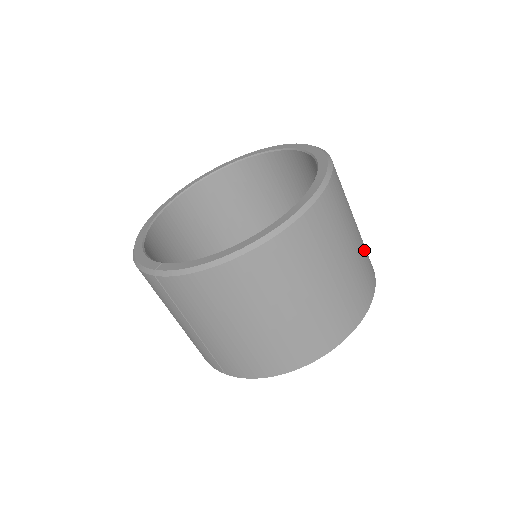
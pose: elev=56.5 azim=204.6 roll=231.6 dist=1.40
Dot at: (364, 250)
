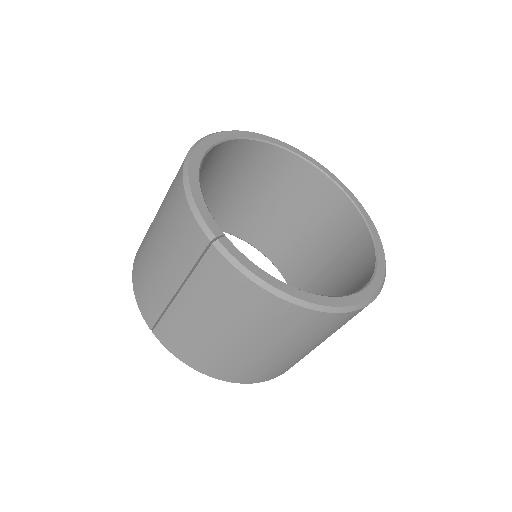
Dot at: occluded
